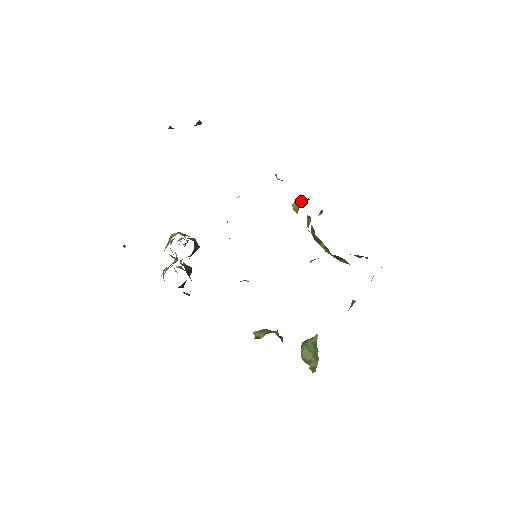
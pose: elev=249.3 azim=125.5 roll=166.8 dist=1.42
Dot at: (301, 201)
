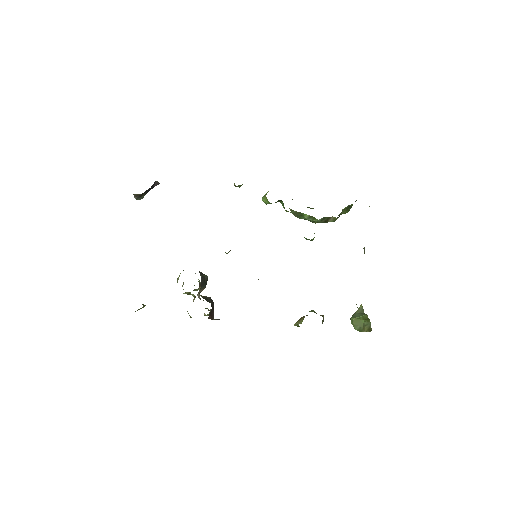
Dot at: (267, 192)
